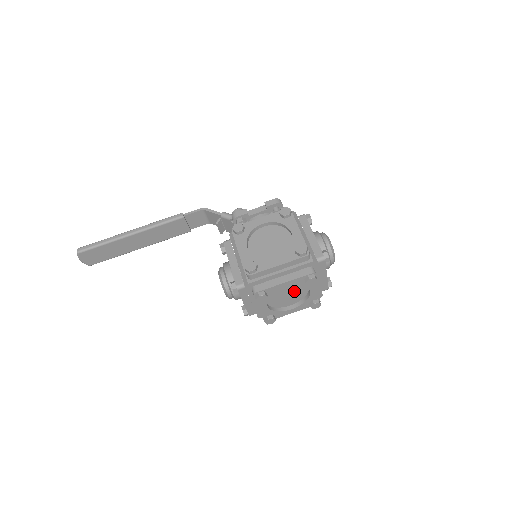
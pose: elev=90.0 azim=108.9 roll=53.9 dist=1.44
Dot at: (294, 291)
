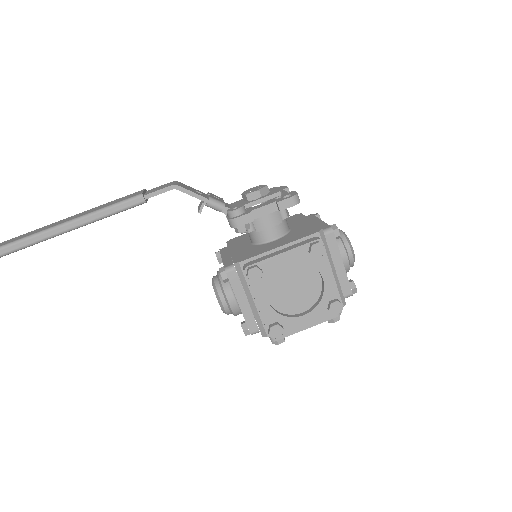
Dot at: occluded
